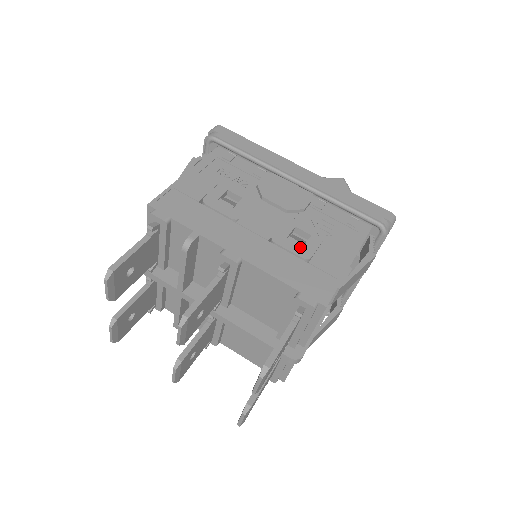
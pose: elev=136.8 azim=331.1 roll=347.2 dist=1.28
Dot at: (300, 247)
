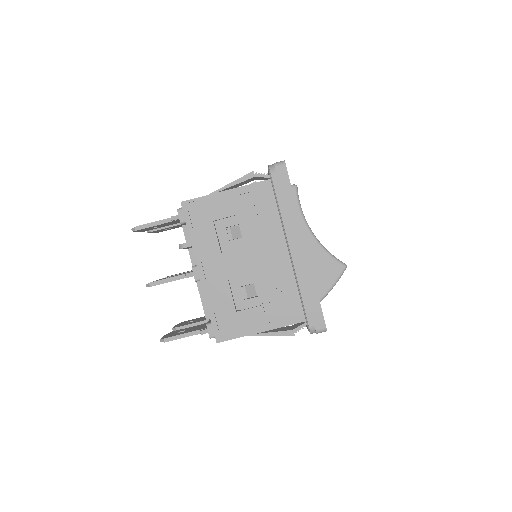
Dot at: (242, 298)
